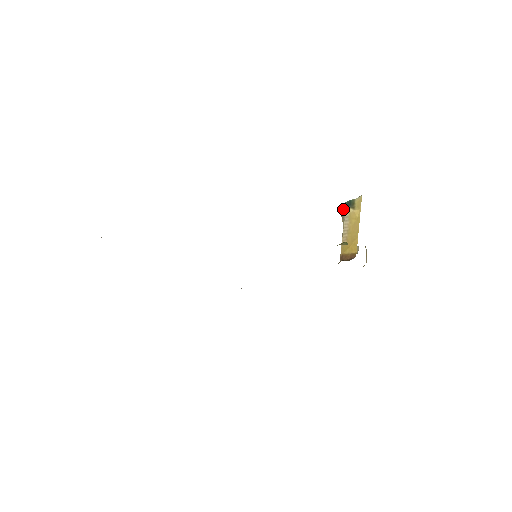
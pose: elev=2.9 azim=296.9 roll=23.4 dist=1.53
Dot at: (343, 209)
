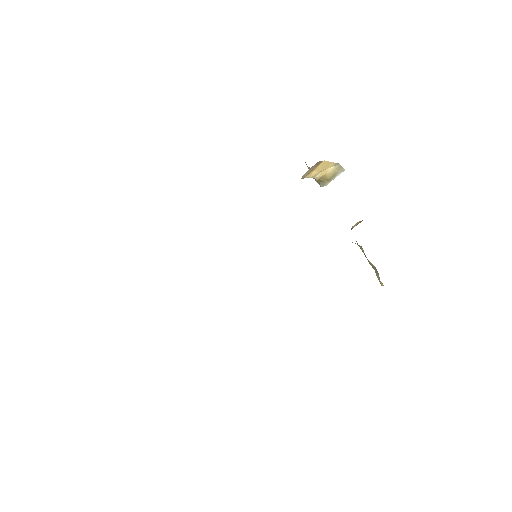
Dot at: (353, 226)
